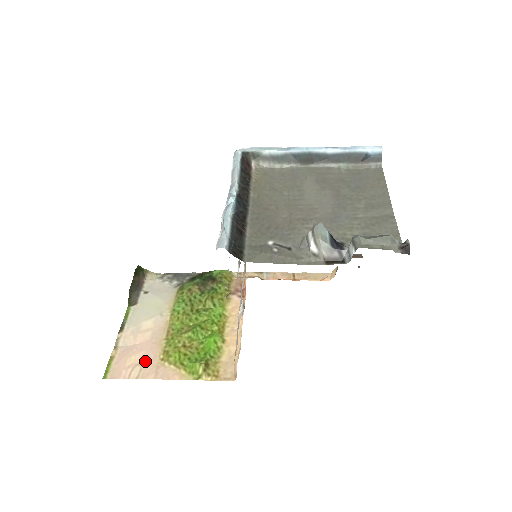
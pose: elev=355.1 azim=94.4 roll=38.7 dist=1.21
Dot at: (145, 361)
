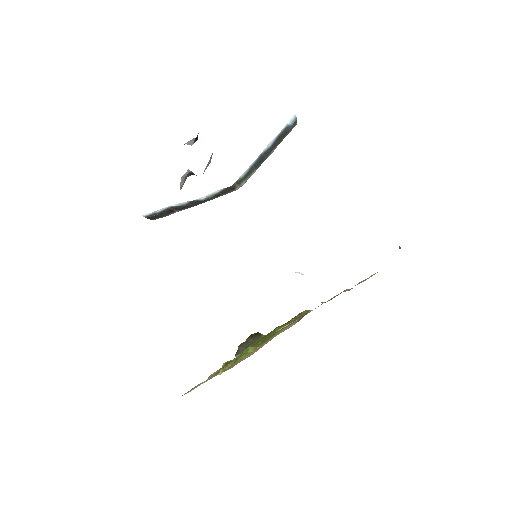
Dot at: occluded
